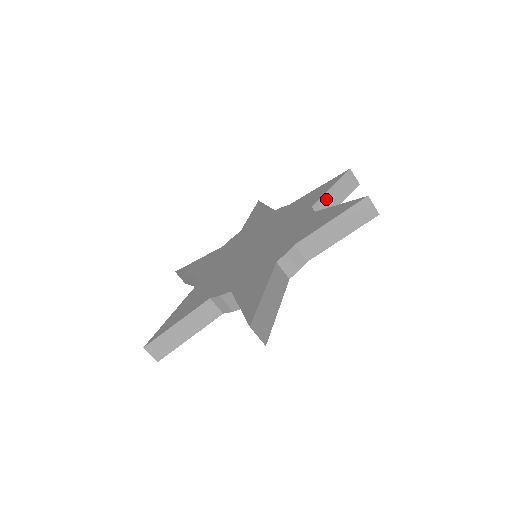
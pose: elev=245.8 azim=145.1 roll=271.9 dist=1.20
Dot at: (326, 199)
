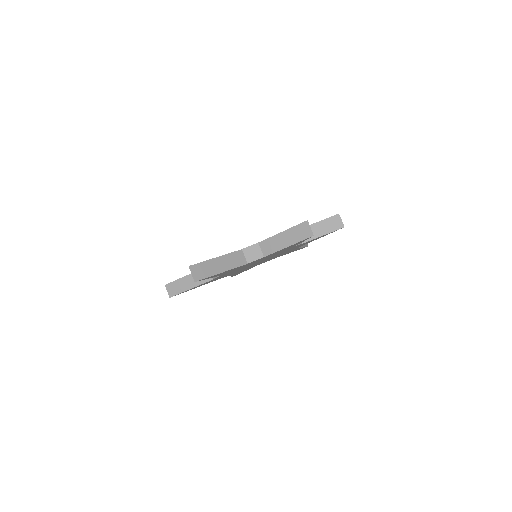
Dot at: (311, 229)
